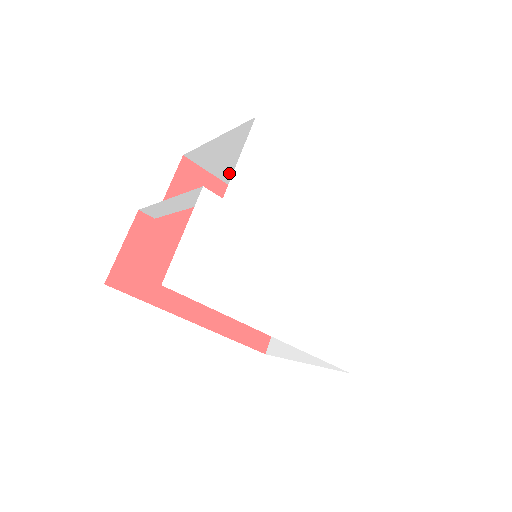
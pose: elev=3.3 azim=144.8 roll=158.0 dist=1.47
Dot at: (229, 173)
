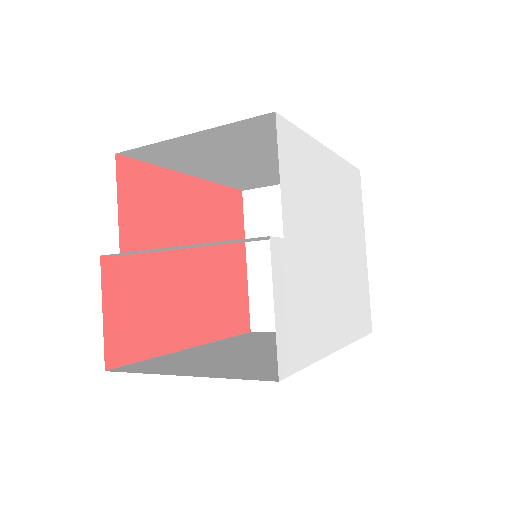
Dot at: (180, 160)
